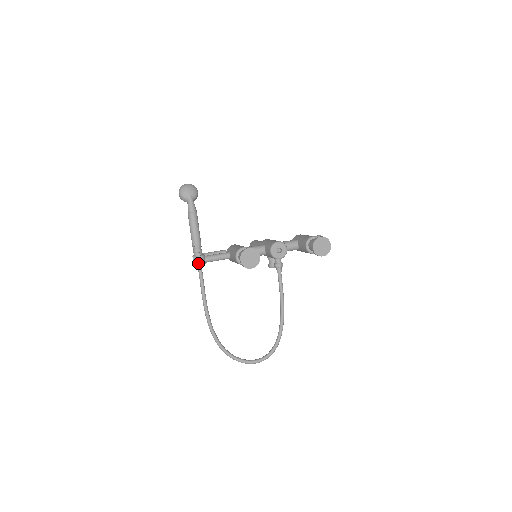
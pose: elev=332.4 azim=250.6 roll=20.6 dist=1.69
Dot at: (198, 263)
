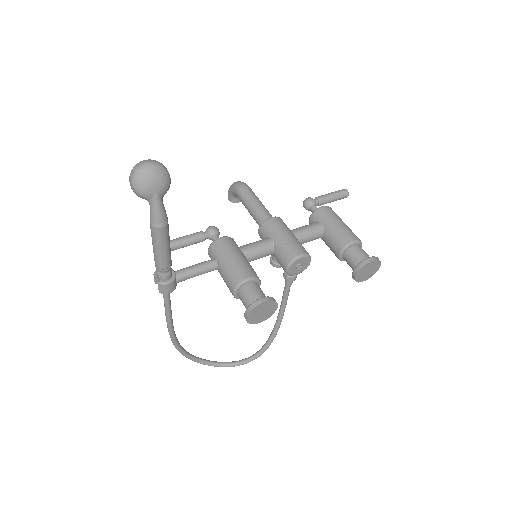
Dot at: (165, 291)
